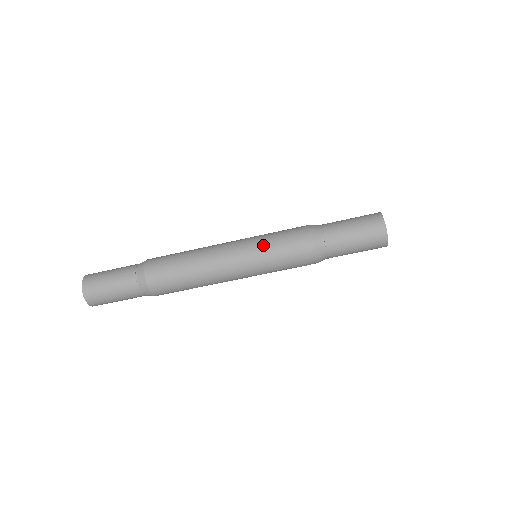
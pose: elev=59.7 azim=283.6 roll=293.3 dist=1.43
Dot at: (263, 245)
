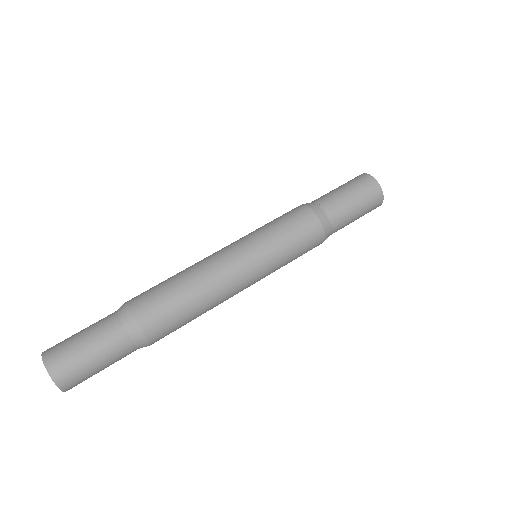
Dot at: occluded
